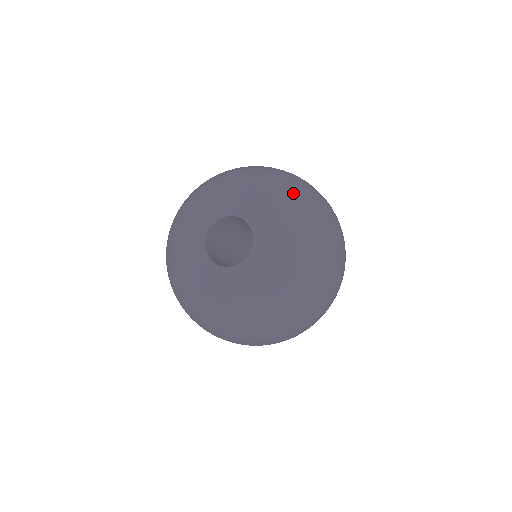
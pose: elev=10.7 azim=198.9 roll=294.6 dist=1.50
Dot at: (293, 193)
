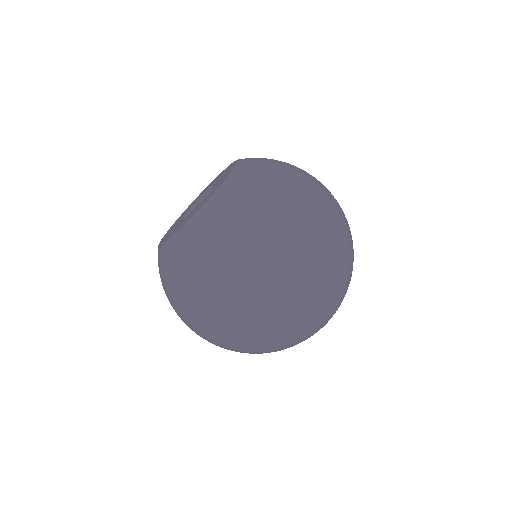
Dot at: (264, 162)
